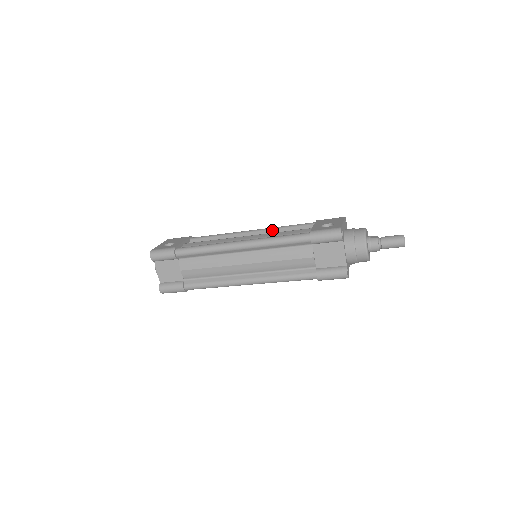
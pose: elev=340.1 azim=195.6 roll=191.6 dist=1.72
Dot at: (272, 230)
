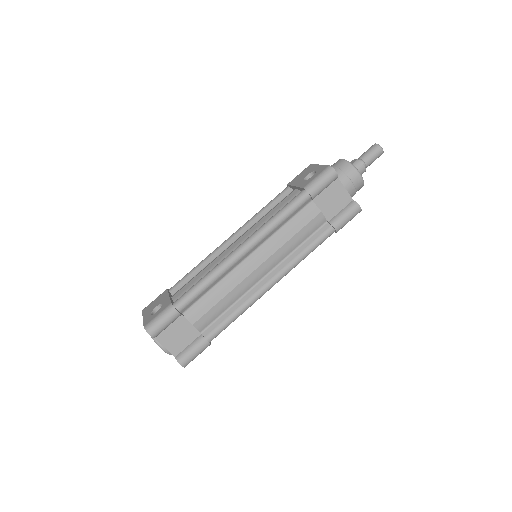
Dot at: (252, 221)
